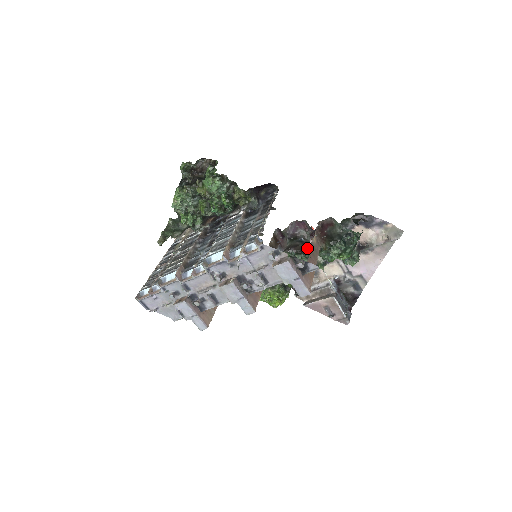
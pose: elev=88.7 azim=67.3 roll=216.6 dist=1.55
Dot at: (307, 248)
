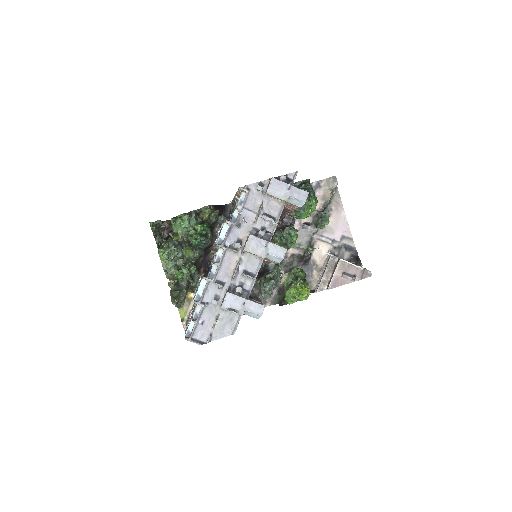
Dot at: occluded
